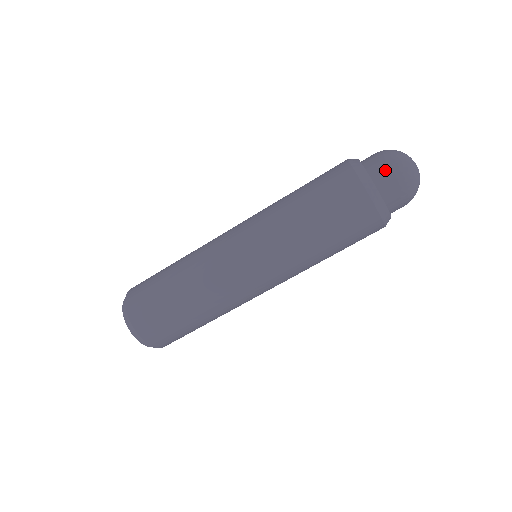
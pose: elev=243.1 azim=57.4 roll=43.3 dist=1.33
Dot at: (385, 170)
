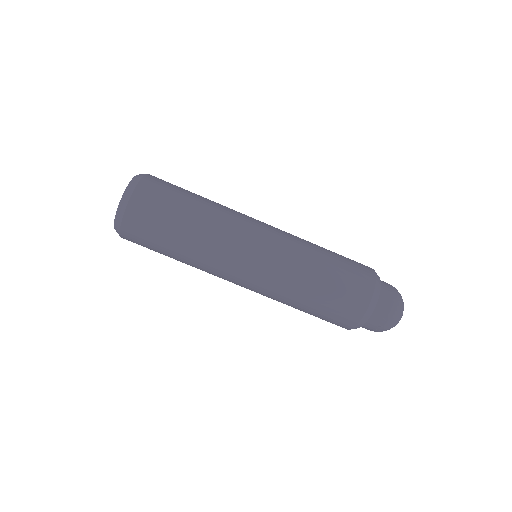
Dot at: (391, 293)
